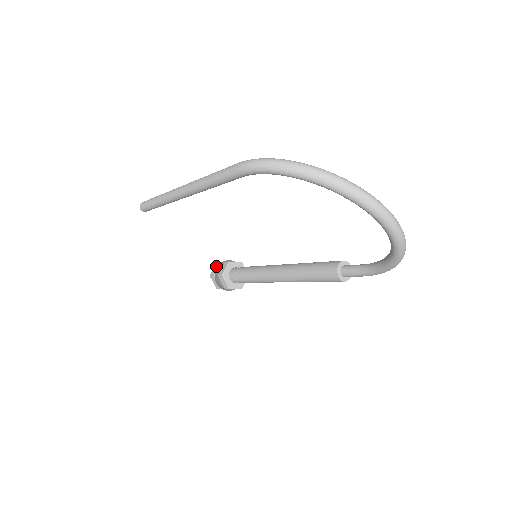
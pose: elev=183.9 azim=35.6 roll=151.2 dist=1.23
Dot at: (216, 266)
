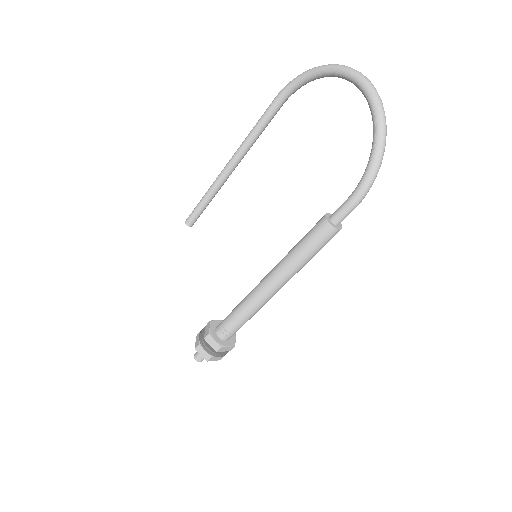
Dot at: occluded
